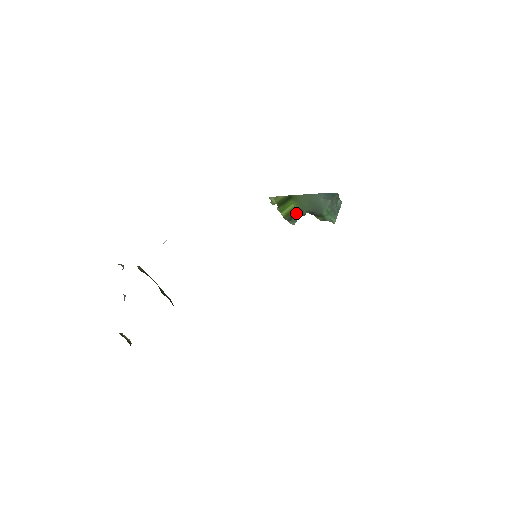
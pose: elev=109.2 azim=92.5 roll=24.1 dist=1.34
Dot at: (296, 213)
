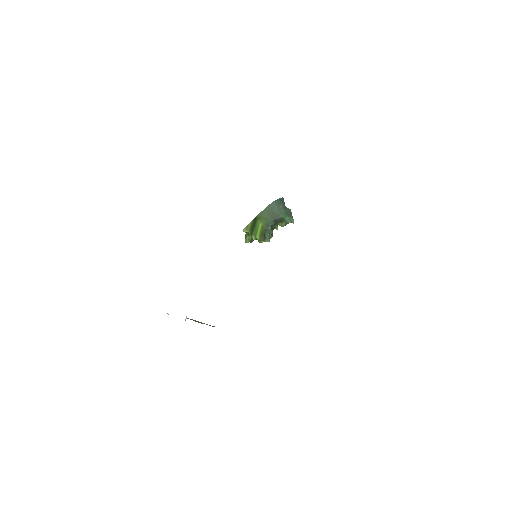
Dot at: (266, 229)
